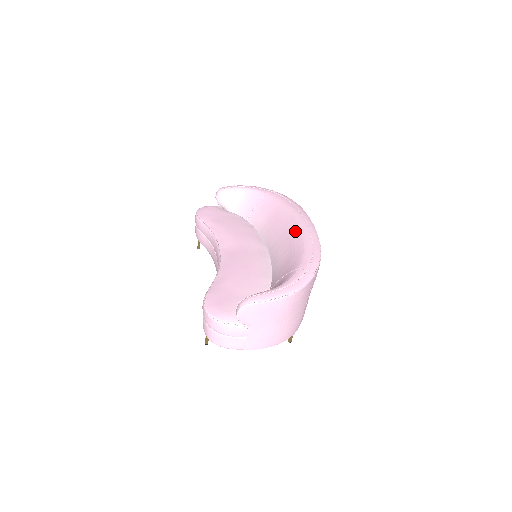
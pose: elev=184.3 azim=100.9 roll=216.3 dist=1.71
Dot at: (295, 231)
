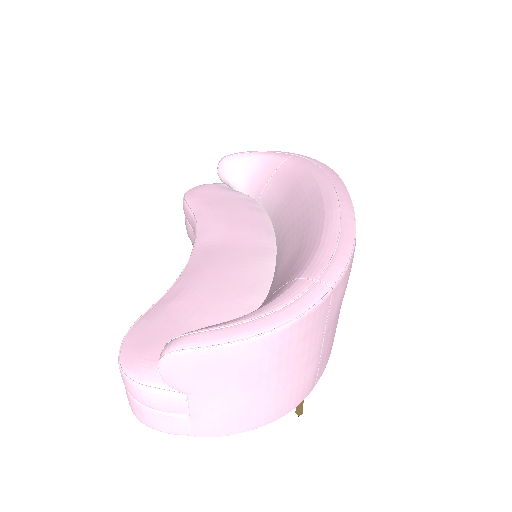
Dot at: (315, 210)
